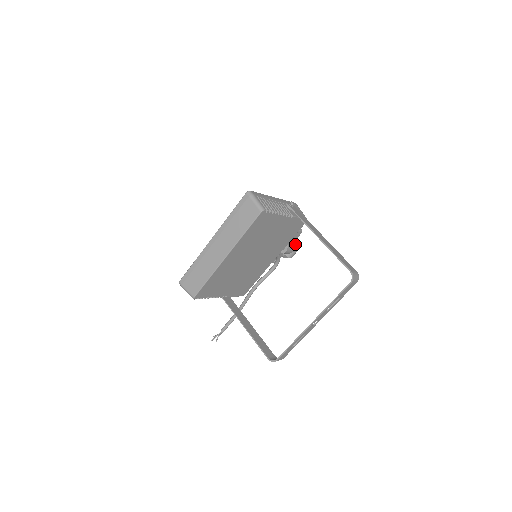
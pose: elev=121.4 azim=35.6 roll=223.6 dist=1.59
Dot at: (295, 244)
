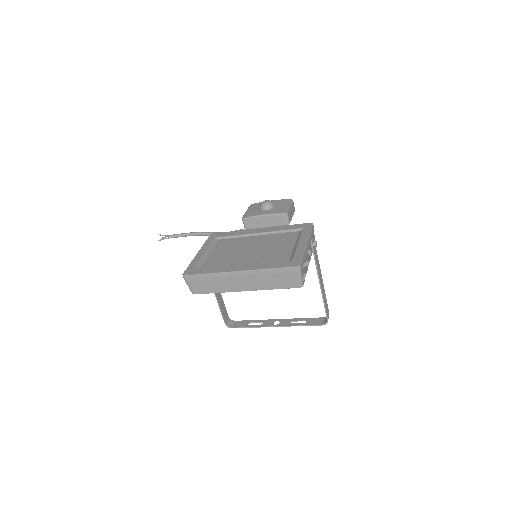
Dot at: occluded
